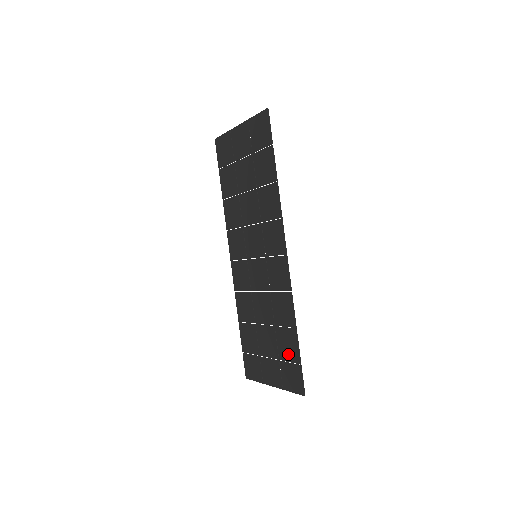
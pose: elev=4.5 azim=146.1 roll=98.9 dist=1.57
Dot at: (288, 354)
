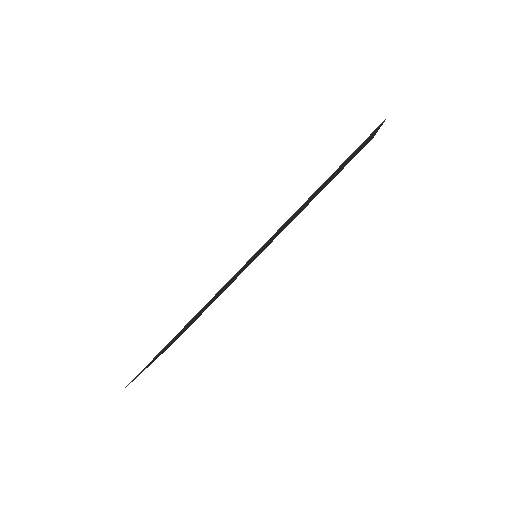
Dot at: occluded
